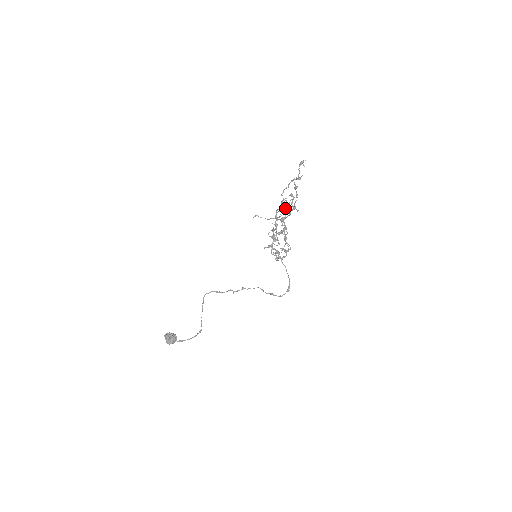
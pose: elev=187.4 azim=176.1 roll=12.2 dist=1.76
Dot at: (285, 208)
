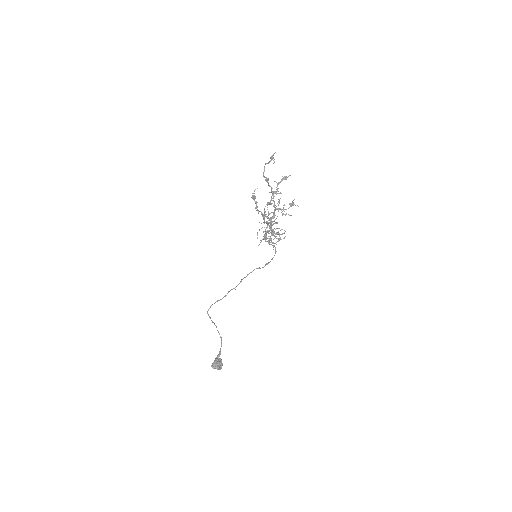
Dot at: occluded
